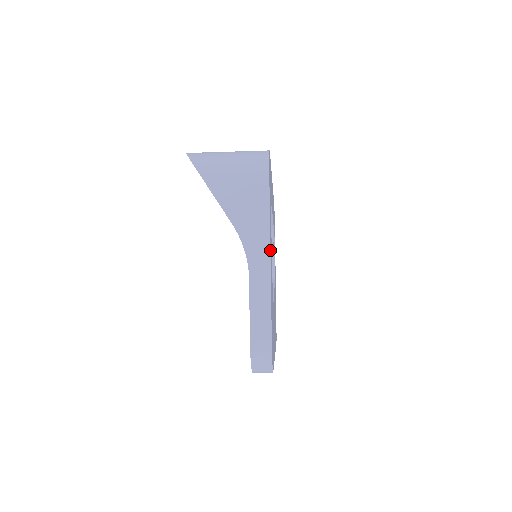
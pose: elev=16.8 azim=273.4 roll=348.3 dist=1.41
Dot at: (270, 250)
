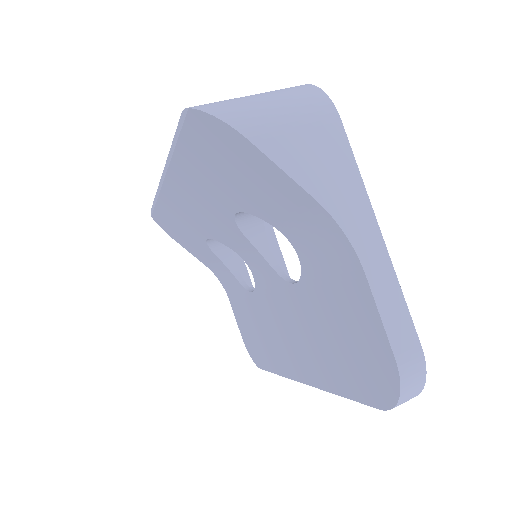
Dot at: (376, 223)
